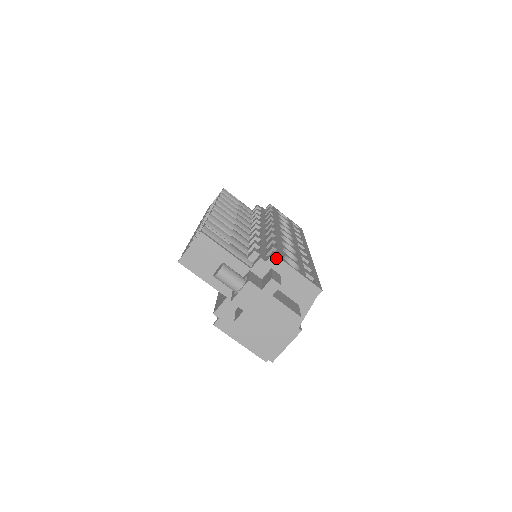
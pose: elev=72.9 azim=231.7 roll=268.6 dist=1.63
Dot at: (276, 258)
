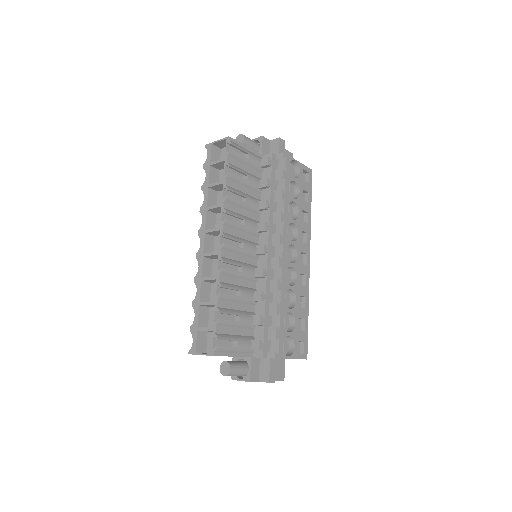
Dot at: (276, 358)
